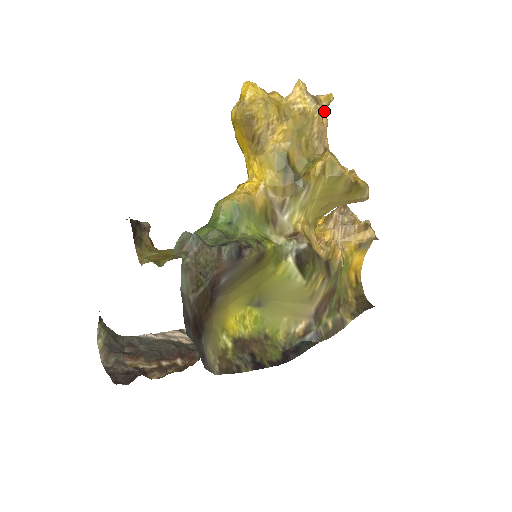
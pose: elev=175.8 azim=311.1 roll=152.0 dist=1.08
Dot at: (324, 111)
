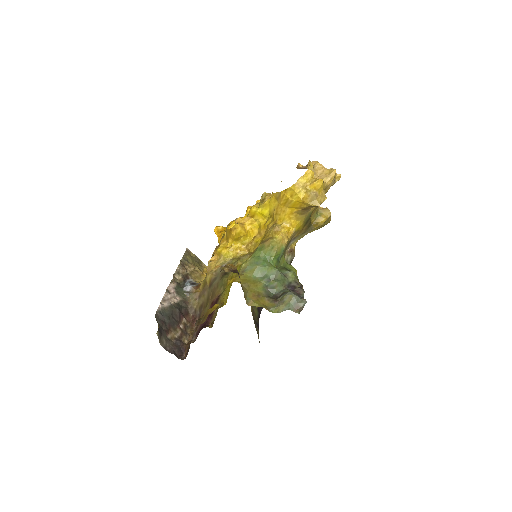
Dot at: occluded
